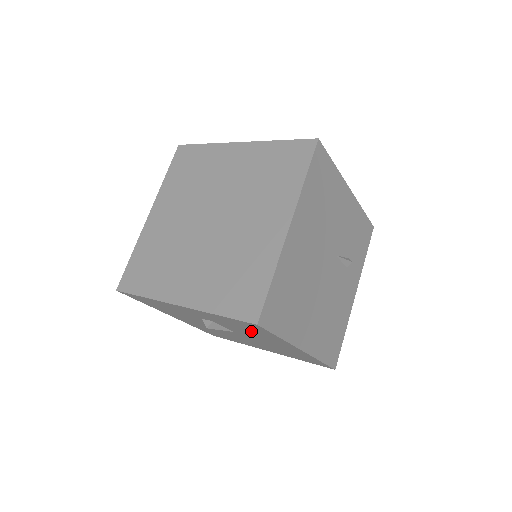
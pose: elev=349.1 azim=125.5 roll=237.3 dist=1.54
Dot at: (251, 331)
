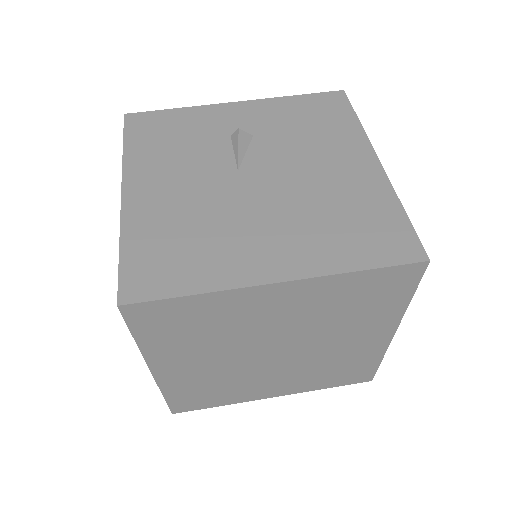
Dot at: occluded
